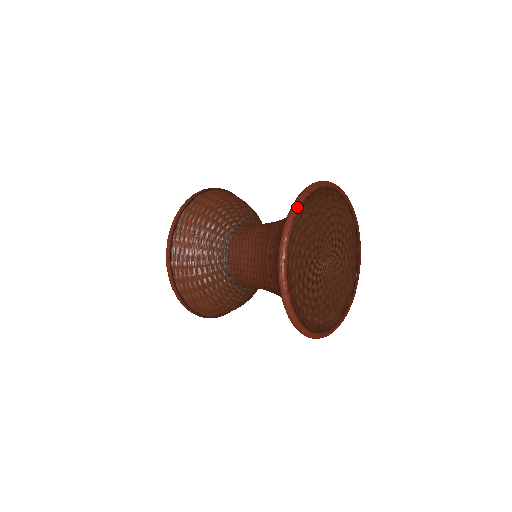
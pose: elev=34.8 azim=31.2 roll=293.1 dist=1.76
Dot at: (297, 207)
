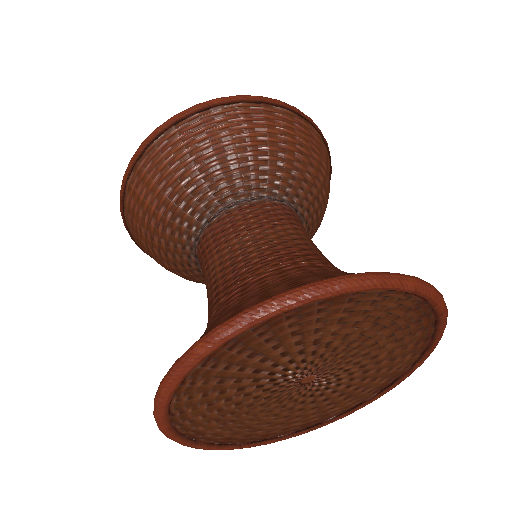
Dot at: (165, 392)
